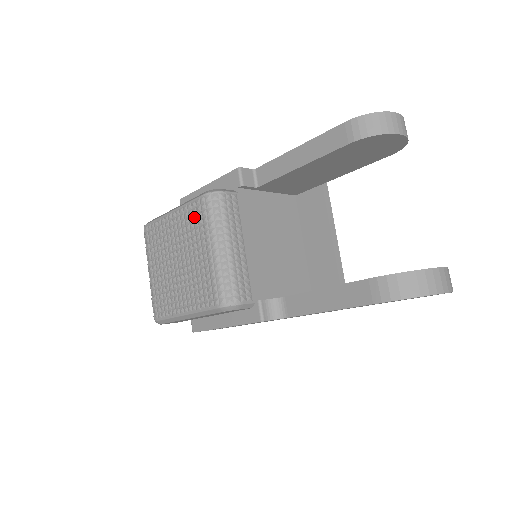
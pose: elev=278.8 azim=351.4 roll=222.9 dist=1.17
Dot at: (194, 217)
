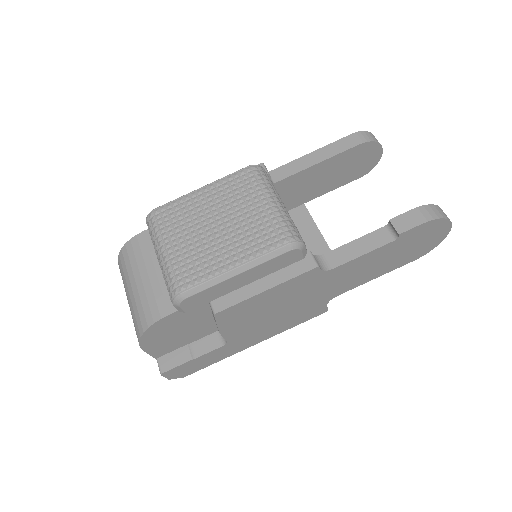
Dot at: (240, 183)
